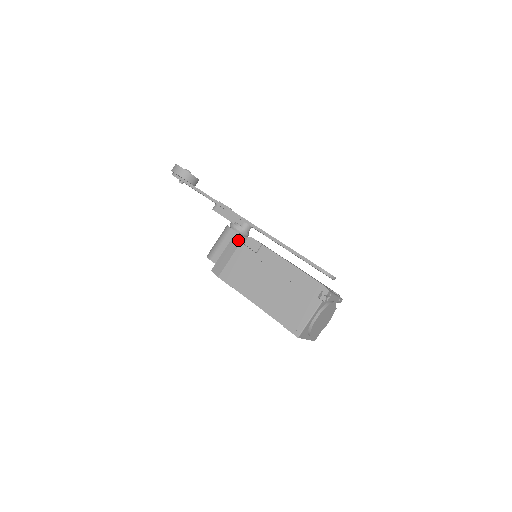
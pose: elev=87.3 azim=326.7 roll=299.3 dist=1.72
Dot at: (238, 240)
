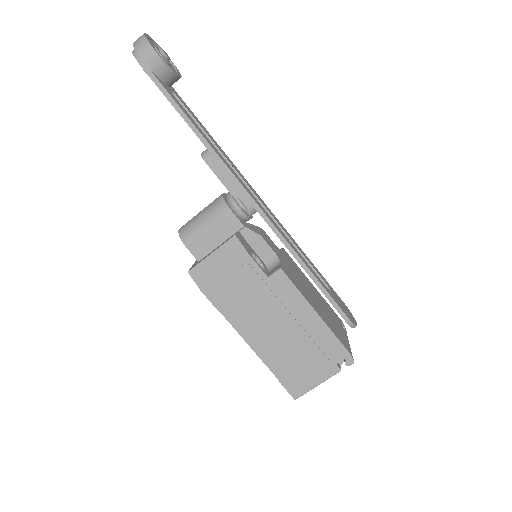
Dot at: (240, 236)
